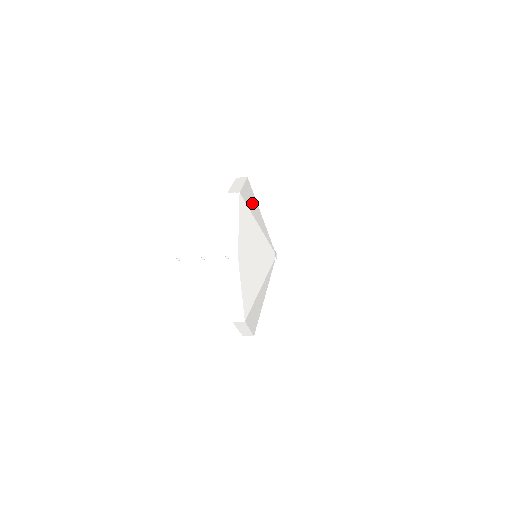
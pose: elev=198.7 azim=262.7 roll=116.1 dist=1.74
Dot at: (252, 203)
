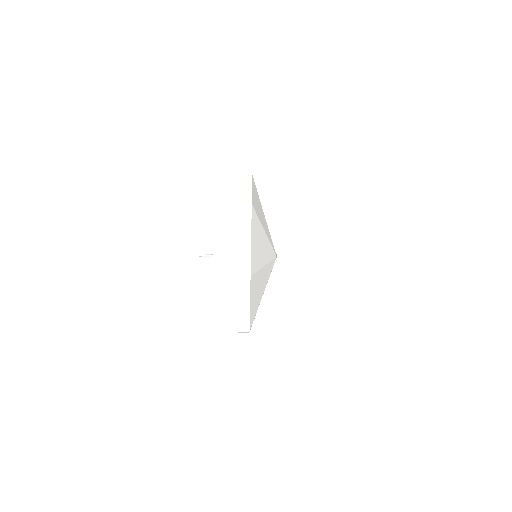
Dot at: (258, 207)
